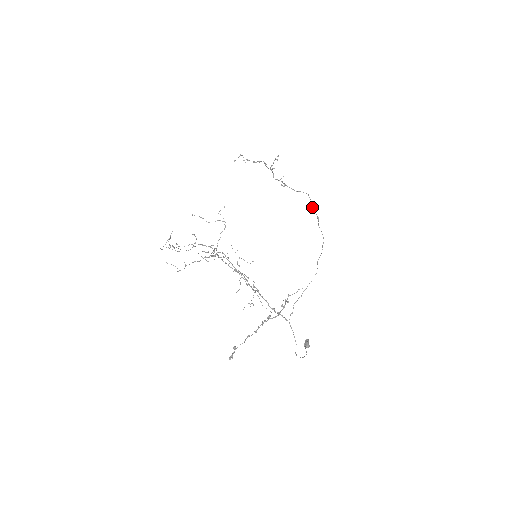
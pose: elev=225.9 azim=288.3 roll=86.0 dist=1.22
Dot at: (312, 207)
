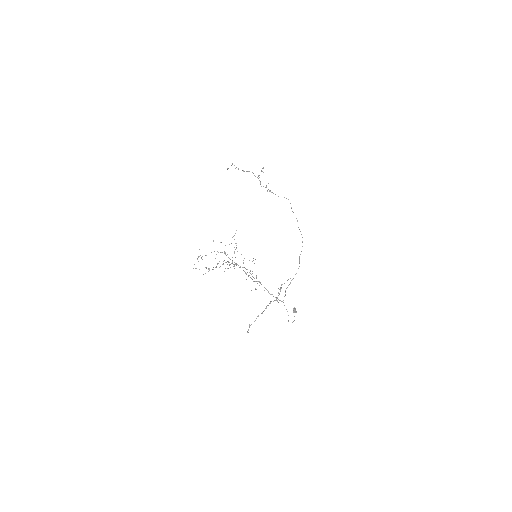
Dot at: (292, 211)
